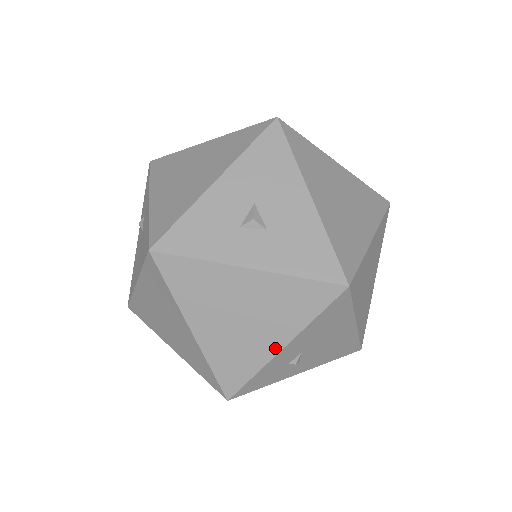
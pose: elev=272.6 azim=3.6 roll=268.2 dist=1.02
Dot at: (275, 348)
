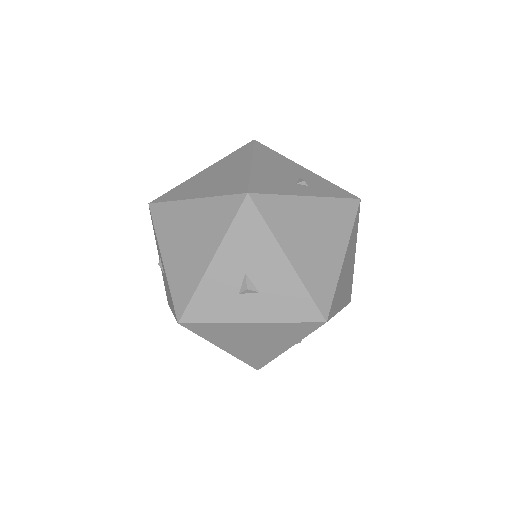
Dot at: (283, 349)
